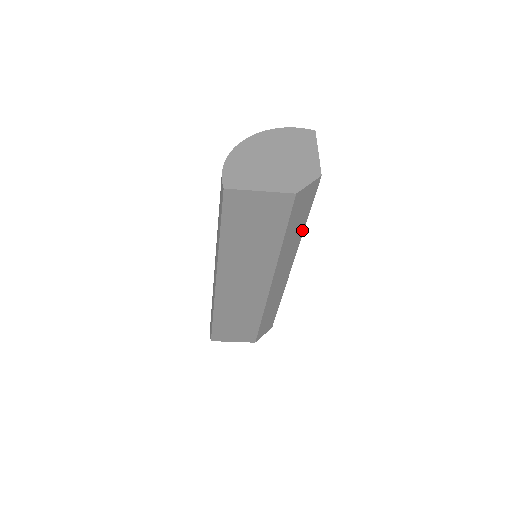
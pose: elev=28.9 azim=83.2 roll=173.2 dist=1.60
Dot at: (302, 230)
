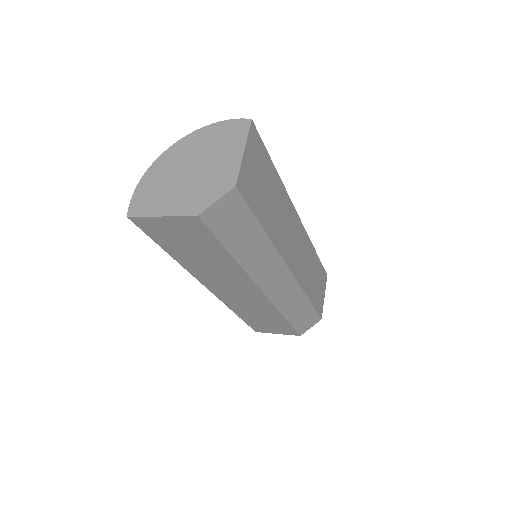
Dot at: (265, 238)
